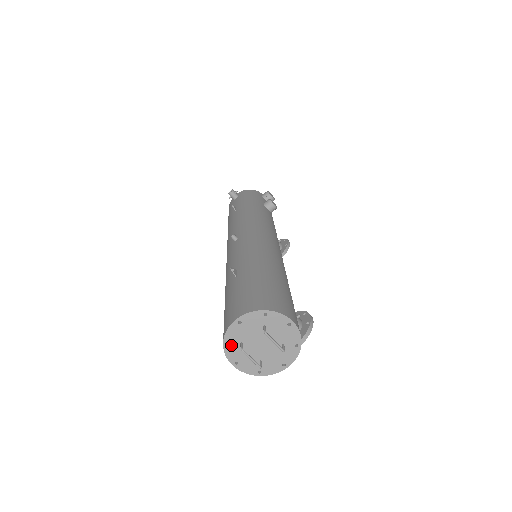
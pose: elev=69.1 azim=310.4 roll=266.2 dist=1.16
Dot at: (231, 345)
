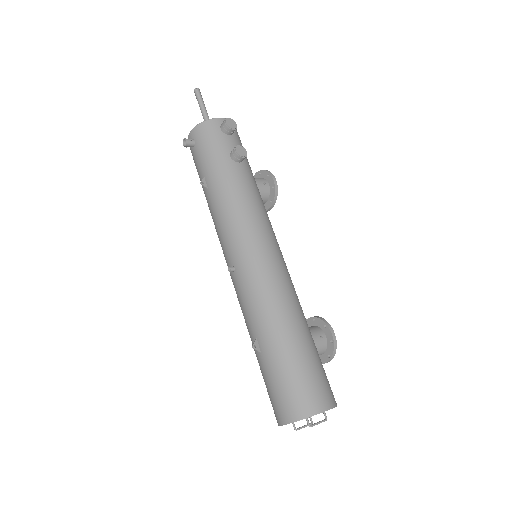
Dot at: occluded
